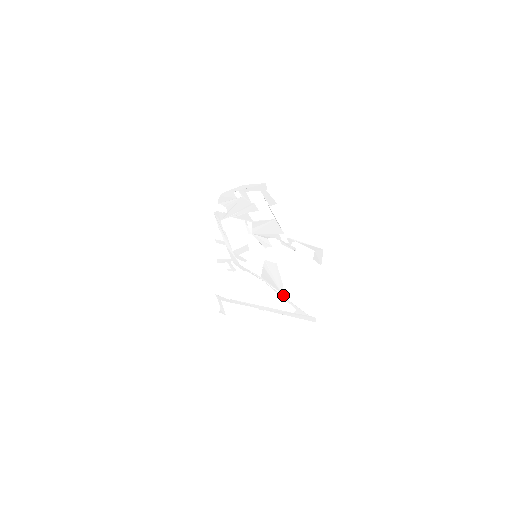
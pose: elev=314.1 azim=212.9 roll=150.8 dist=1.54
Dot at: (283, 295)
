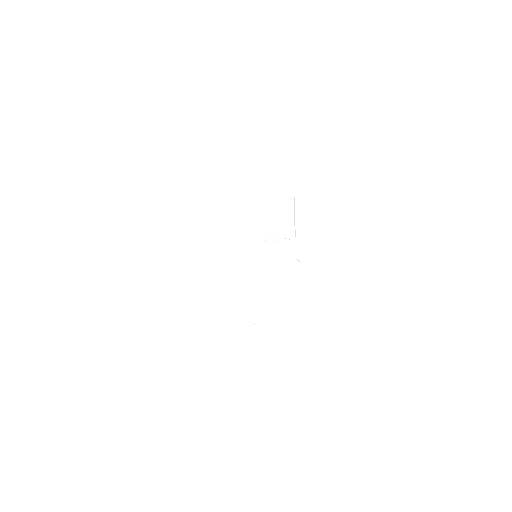
Dot at: (262, 302)
